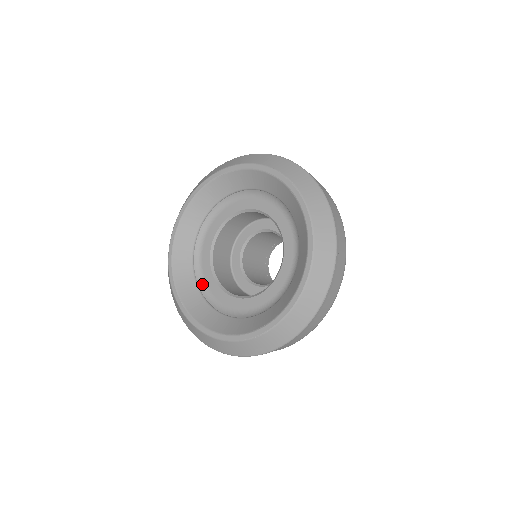
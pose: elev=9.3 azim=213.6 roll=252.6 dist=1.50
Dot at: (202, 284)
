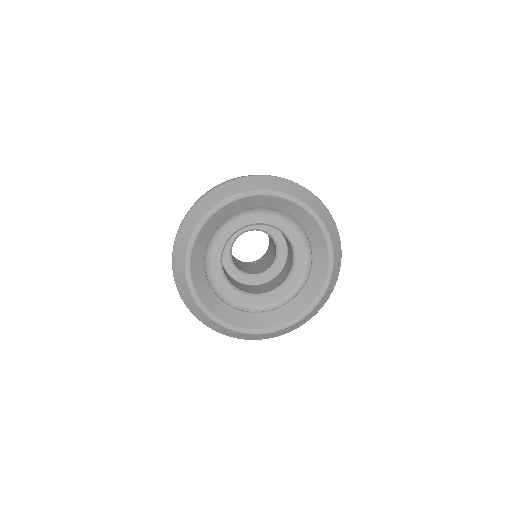
Dot at: (246, 308)
